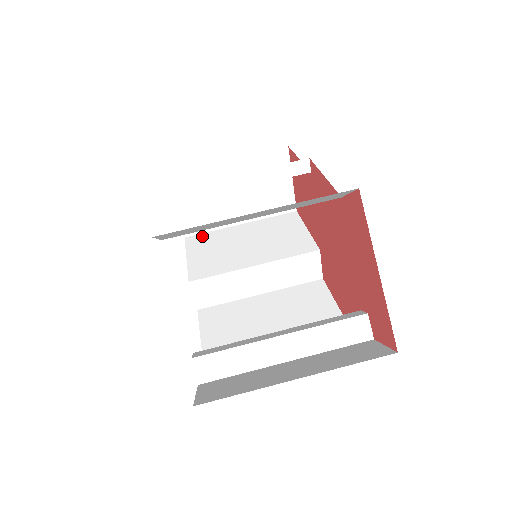
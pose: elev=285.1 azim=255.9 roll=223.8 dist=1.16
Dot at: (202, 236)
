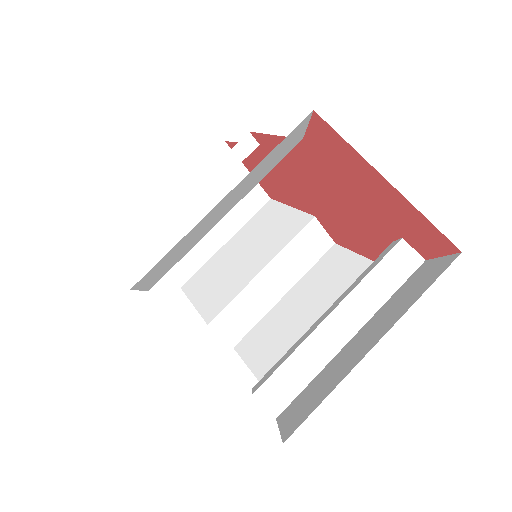
Dot at: (196, 276)
